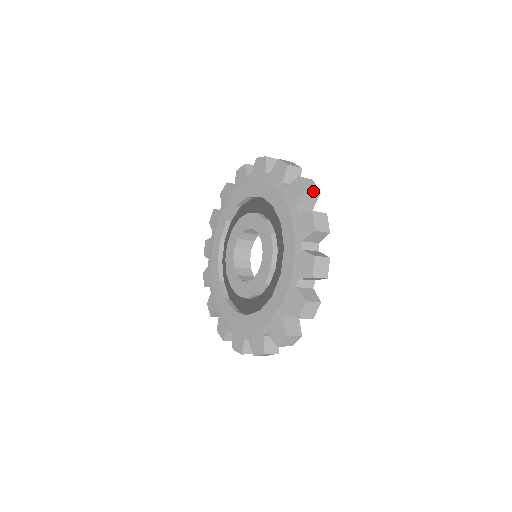
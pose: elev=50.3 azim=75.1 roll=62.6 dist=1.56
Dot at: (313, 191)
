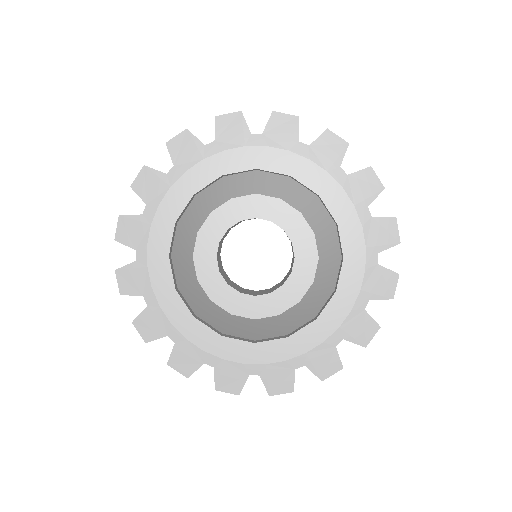
Dot at: occluded
